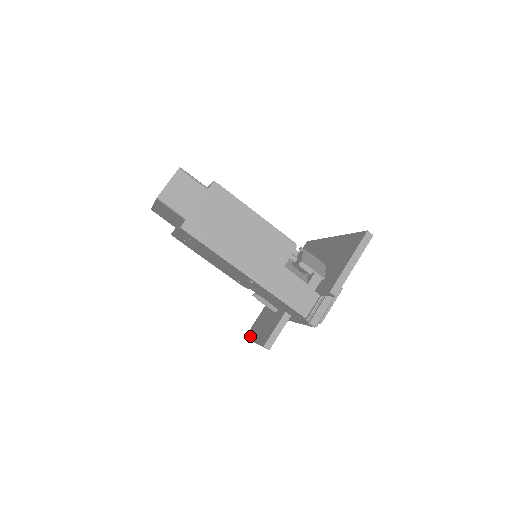
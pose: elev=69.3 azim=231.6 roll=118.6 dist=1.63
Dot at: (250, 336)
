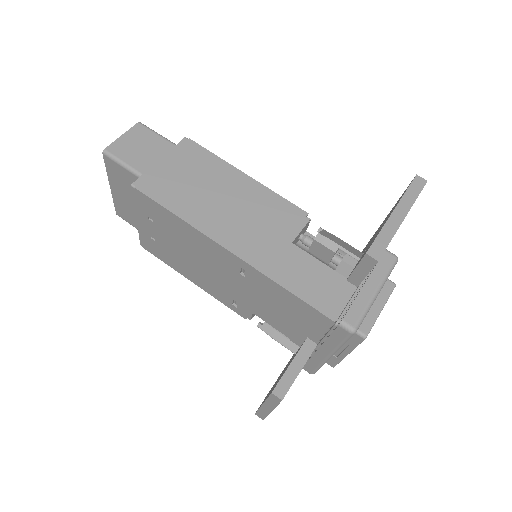
Dot at: occluded
